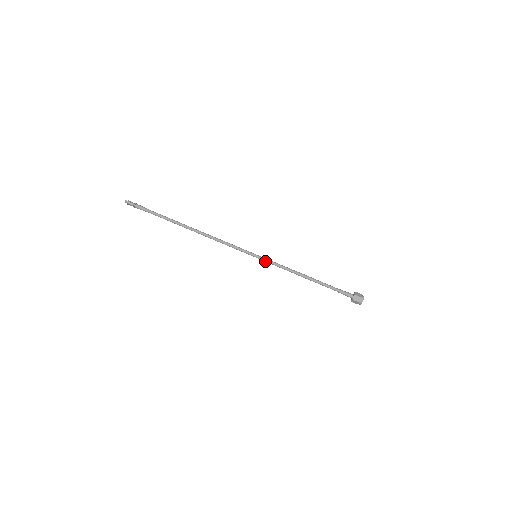
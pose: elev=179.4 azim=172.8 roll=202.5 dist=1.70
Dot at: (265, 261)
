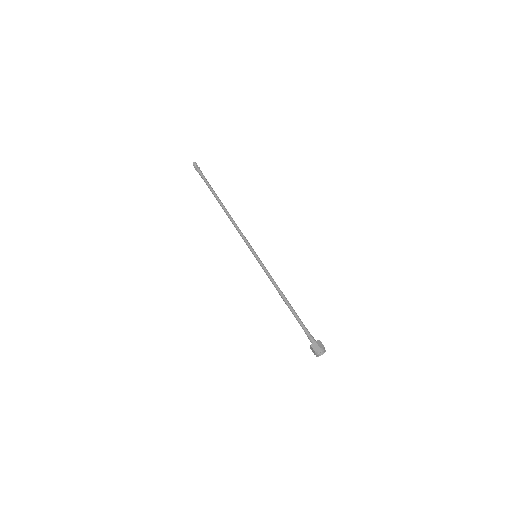
Dot at: (260, 264)
